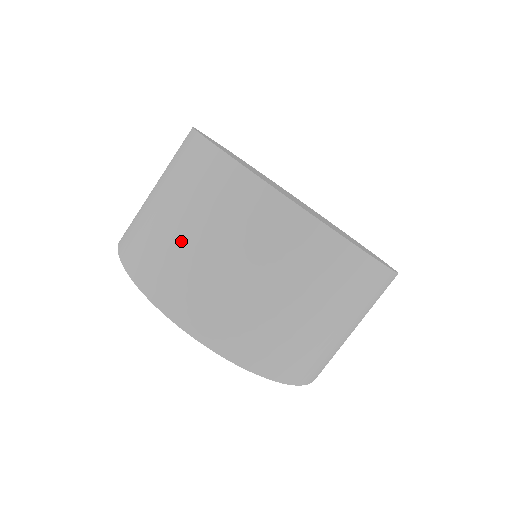
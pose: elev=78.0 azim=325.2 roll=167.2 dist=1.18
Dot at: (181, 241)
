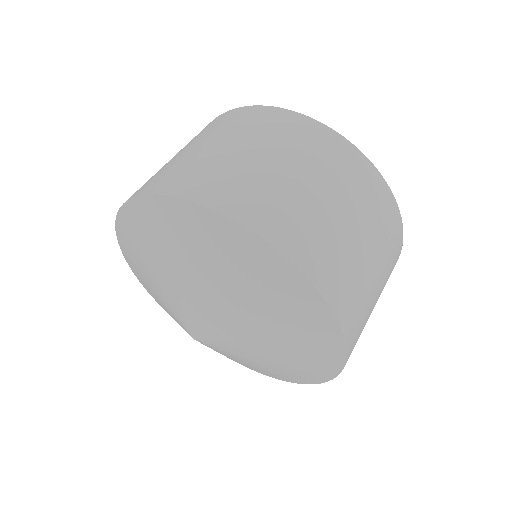
Dot at: occluded
